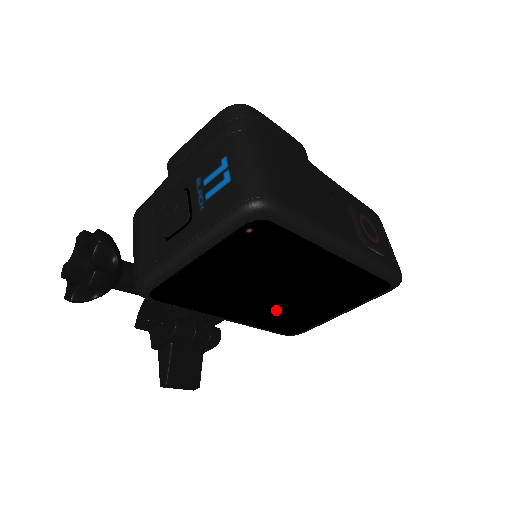
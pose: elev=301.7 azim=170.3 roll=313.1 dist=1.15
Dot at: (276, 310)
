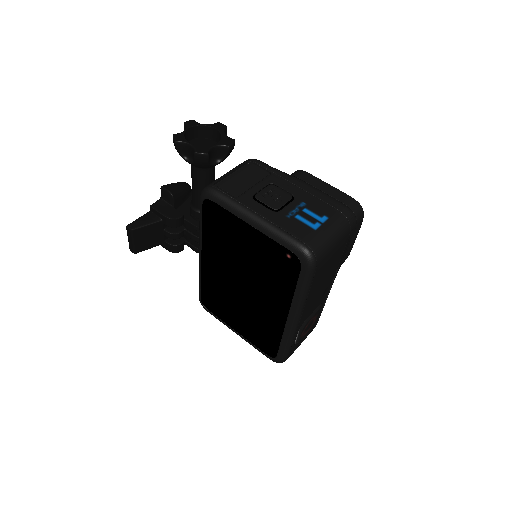
Dot at: (223, 287)
